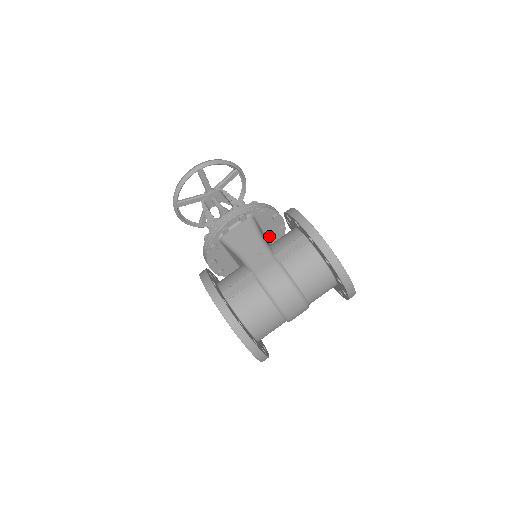
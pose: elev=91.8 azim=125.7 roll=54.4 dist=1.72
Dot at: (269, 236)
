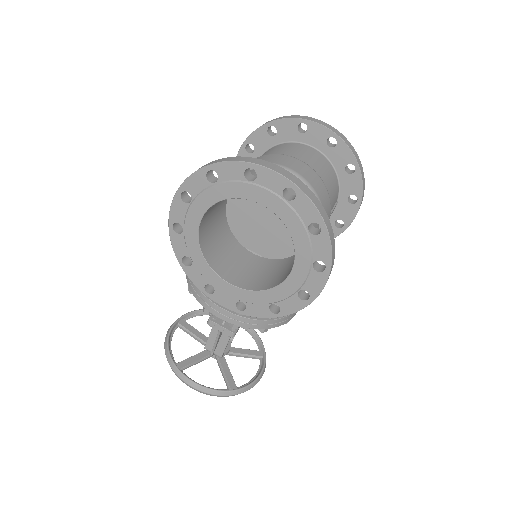
Dot at: occluded
